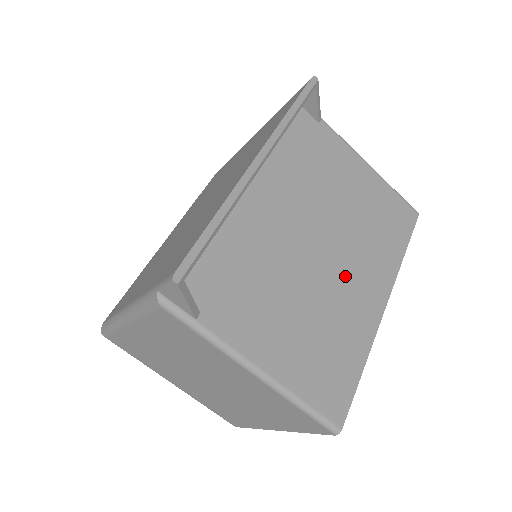
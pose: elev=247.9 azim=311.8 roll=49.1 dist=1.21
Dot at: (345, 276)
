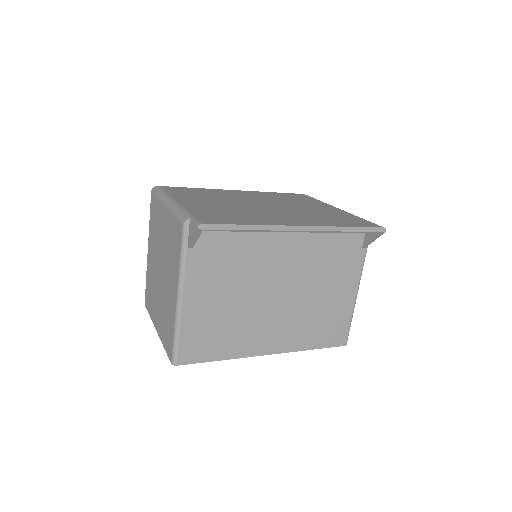
Dot at: (270, 319)
